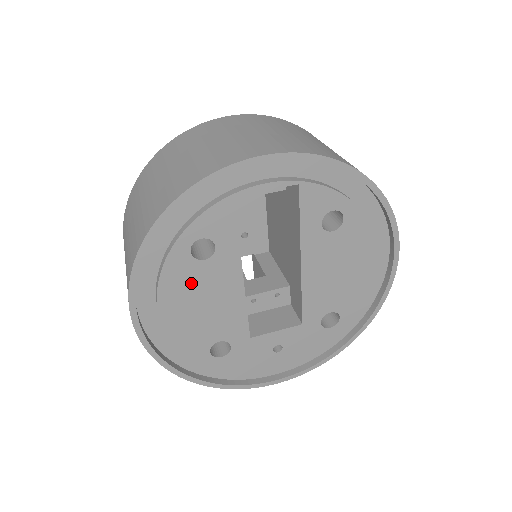
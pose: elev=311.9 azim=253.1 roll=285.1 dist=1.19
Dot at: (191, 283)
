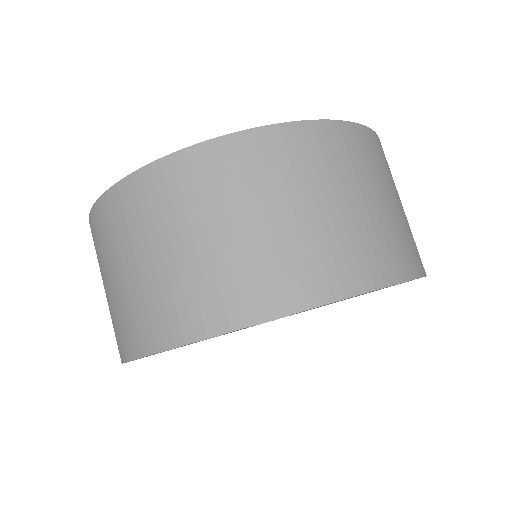
Dot at: occluded
